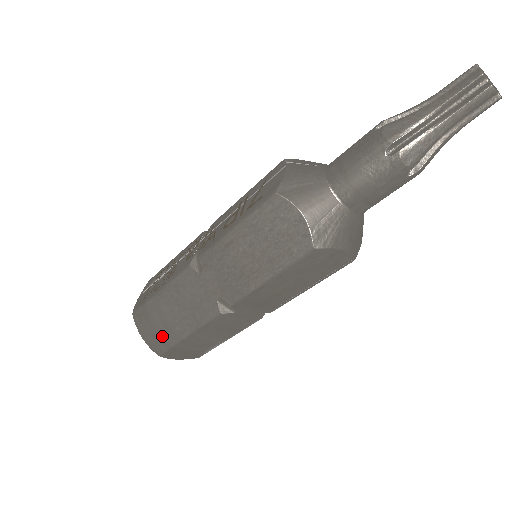
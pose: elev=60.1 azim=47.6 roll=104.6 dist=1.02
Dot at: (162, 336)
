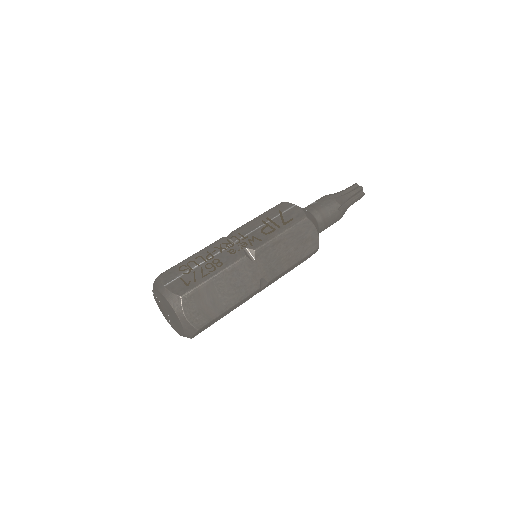
Dot at: (207, 312)
